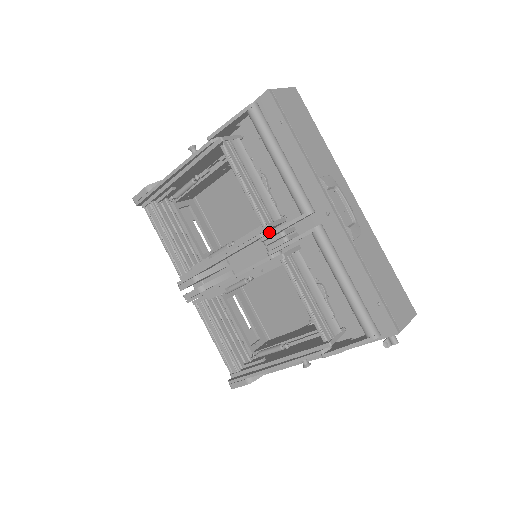
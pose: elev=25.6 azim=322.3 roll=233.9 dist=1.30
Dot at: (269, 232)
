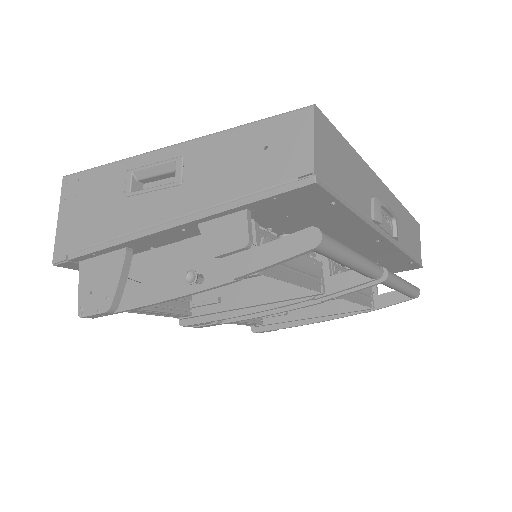
Dot at: occluded
